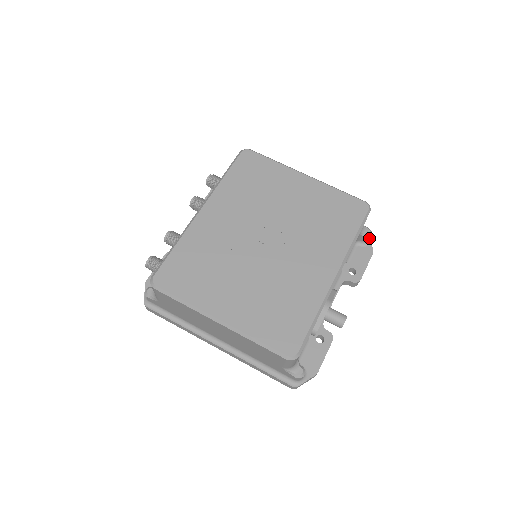
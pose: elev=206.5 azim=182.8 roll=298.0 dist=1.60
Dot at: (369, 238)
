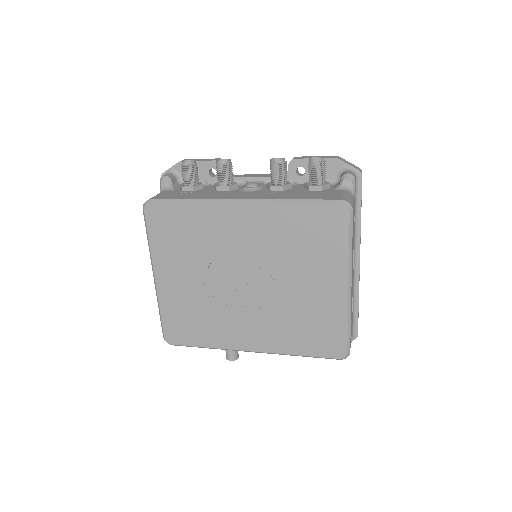
Dot at: occluded
